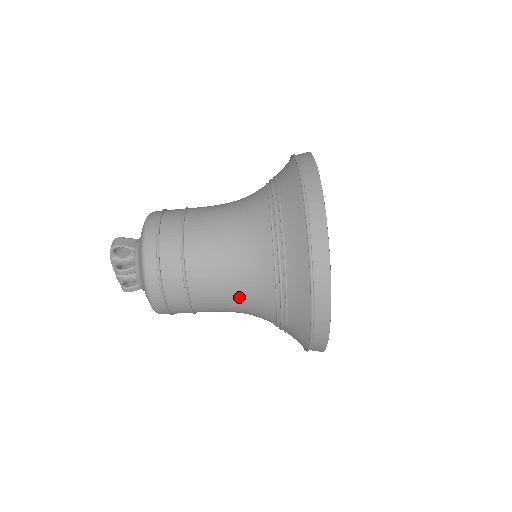
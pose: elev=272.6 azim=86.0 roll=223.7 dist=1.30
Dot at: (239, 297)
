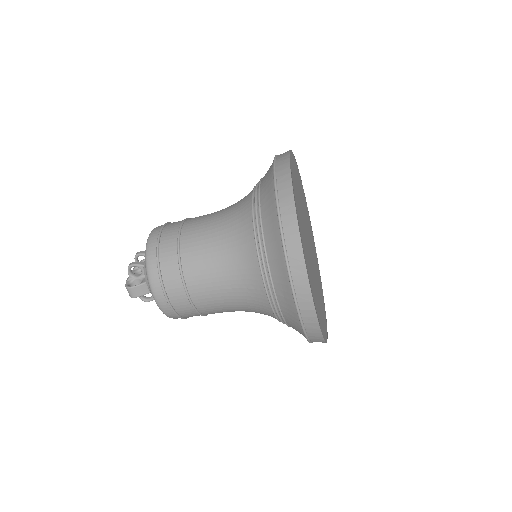
Dot at: occluded
